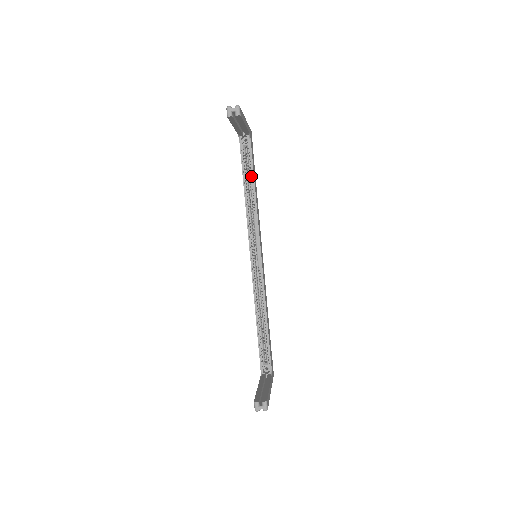
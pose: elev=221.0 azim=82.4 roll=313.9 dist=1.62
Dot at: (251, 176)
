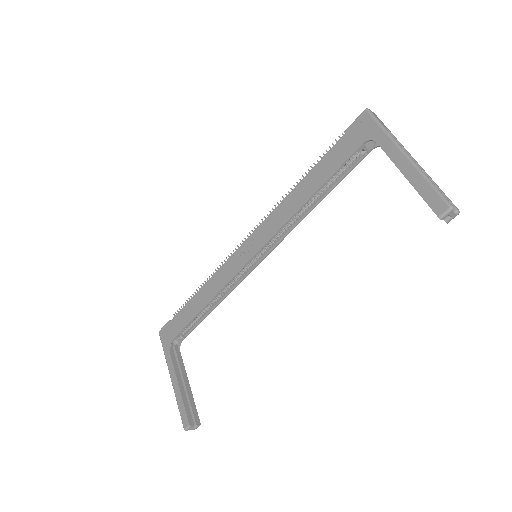
Dot at: (332, 183)
